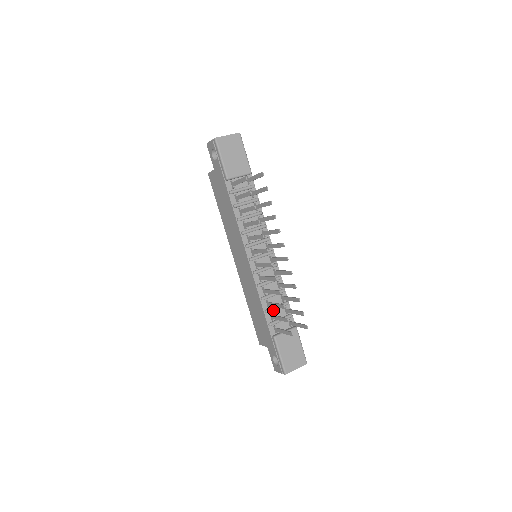
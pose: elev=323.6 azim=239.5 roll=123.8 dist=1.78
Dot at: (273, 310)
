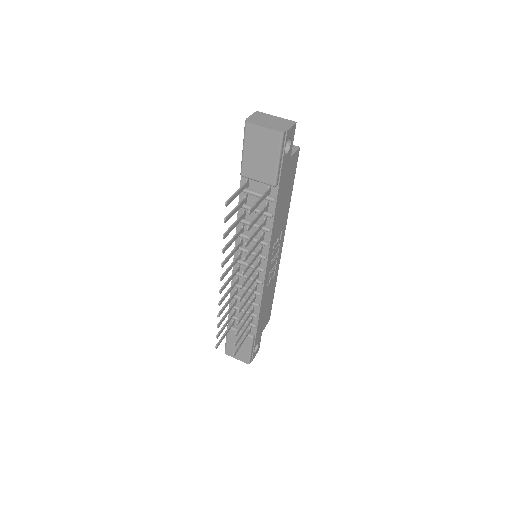
Dot at: occluded
